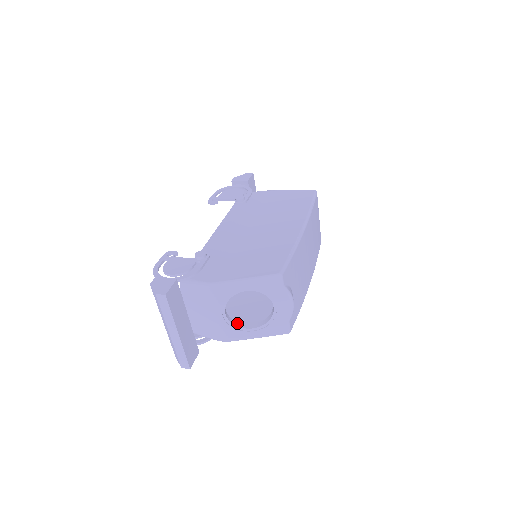
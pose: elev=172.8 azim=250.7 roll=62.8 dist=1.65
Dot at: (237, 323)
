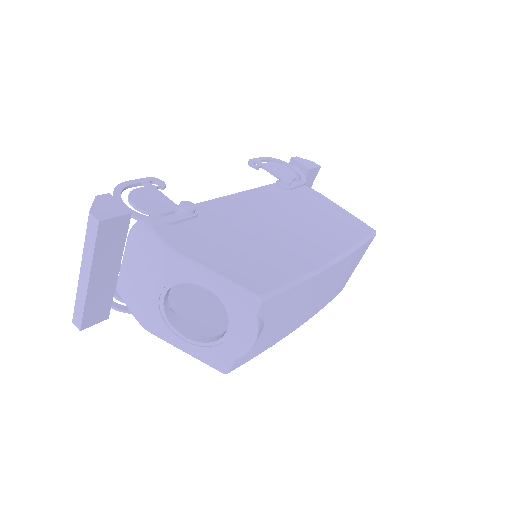
Dot at: (172, 317)
